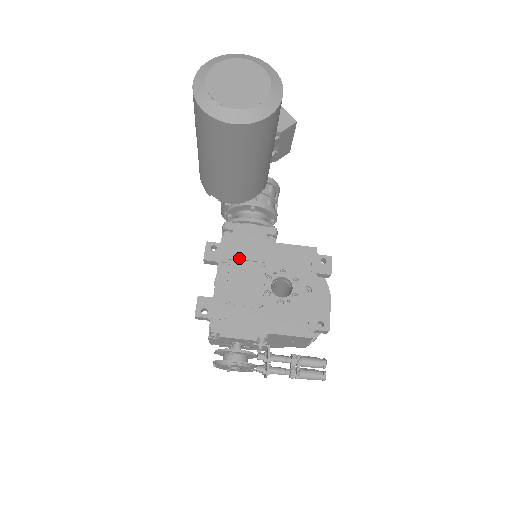
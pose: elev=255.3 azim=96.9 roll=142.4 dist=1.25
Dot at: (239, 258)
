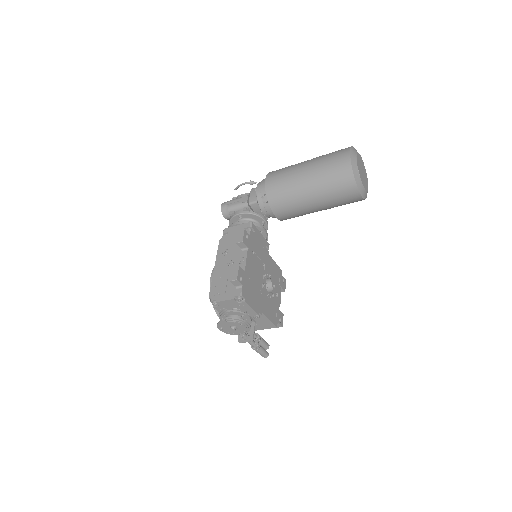
Dot at: (256, 253)
